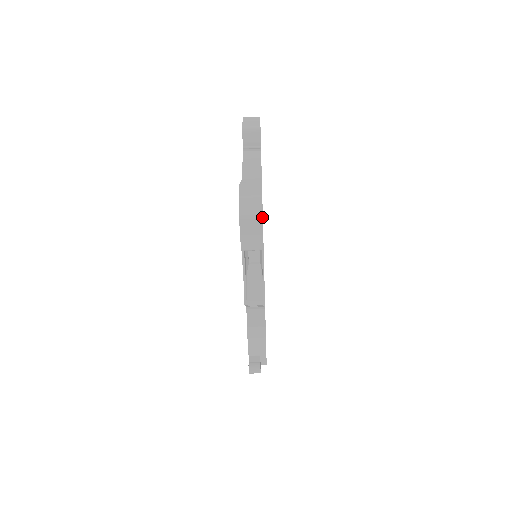
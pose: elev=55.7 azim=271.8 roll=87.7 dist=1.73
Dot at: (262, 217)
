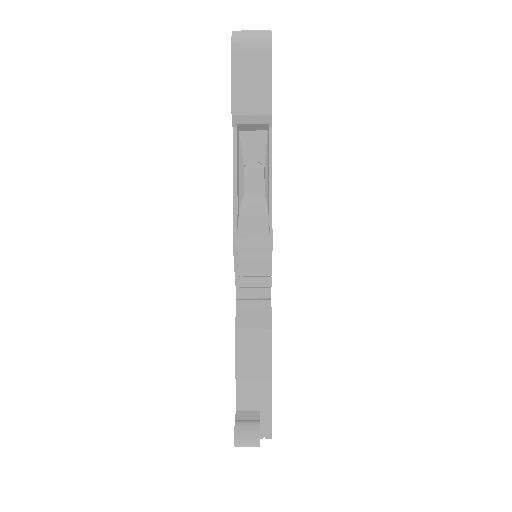
Dot at: (271, 42)
